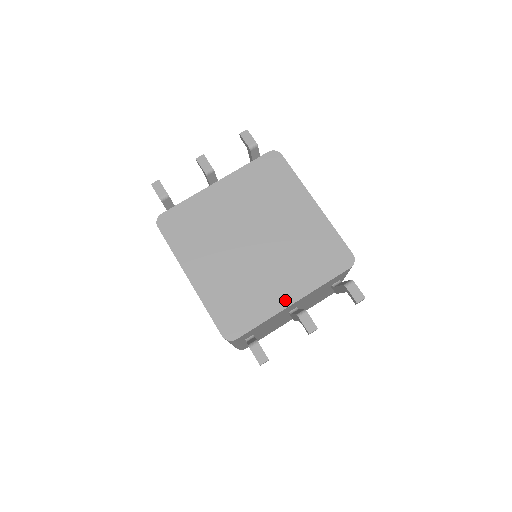
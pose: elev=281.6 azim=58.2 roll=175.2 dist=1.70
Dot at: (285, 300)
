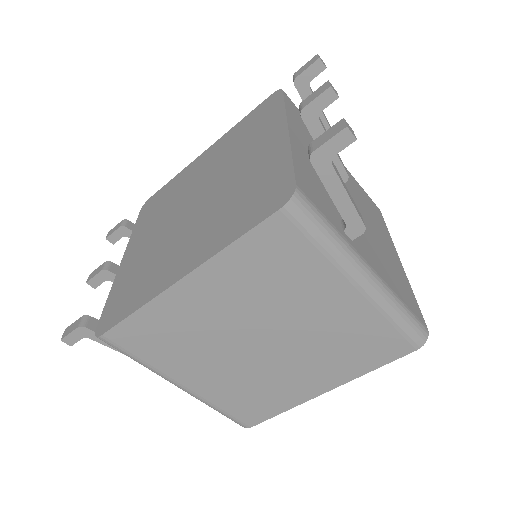
Dot at: (278, 140)
